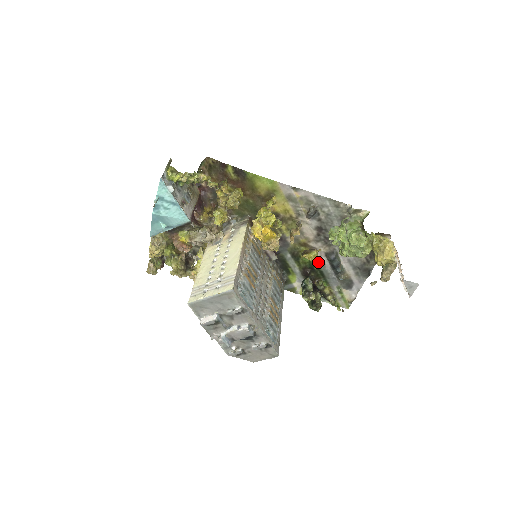
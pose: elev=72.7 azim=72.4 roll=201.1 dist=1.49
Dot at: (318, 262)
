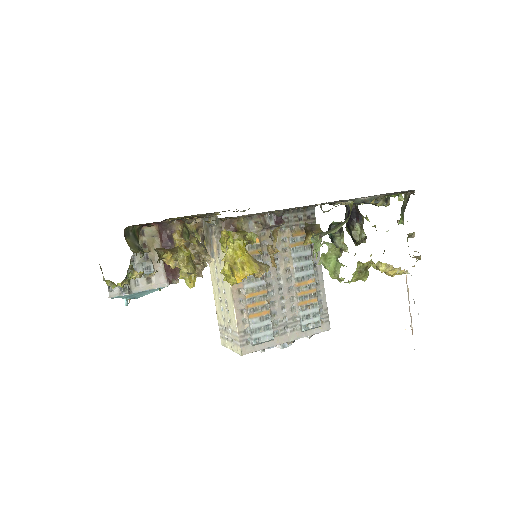
Dot at: occluded
